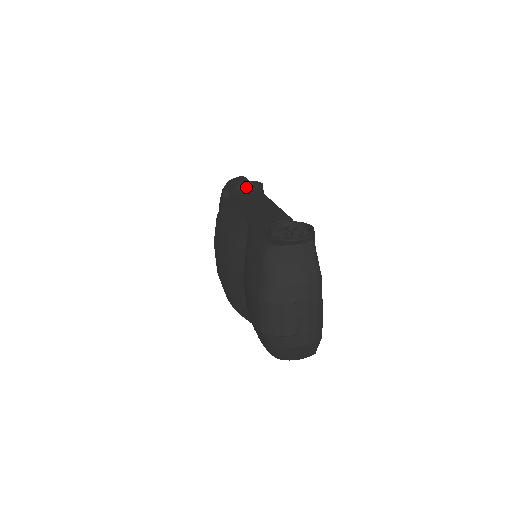
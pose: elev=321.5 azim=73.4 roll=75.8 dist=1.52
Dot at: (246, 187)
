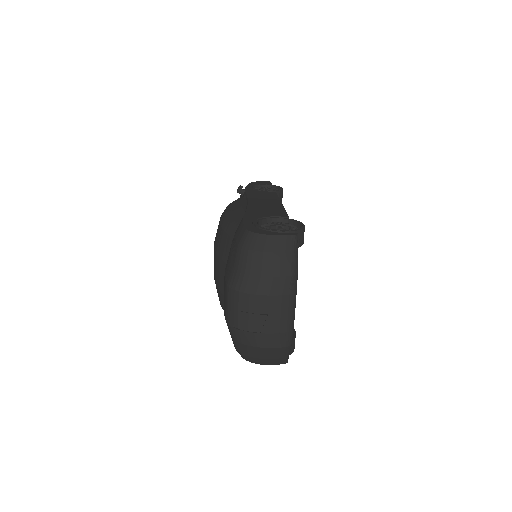
Dot at: (265, 189)
